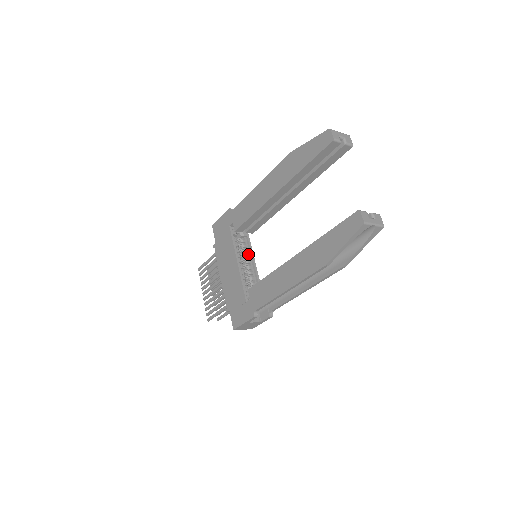
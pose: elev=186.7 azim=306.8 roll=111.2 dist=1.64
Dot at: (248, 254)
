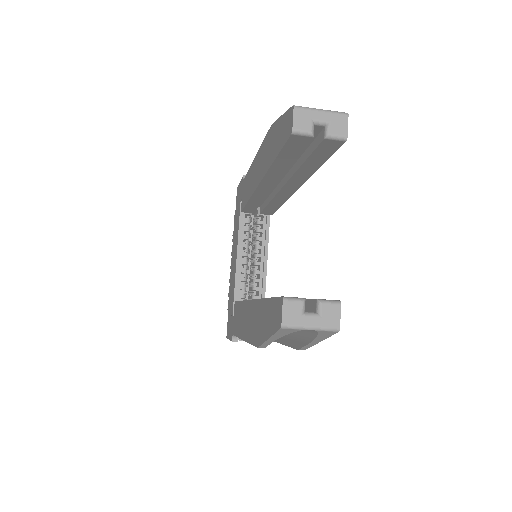
Dot at: (261, 243)
